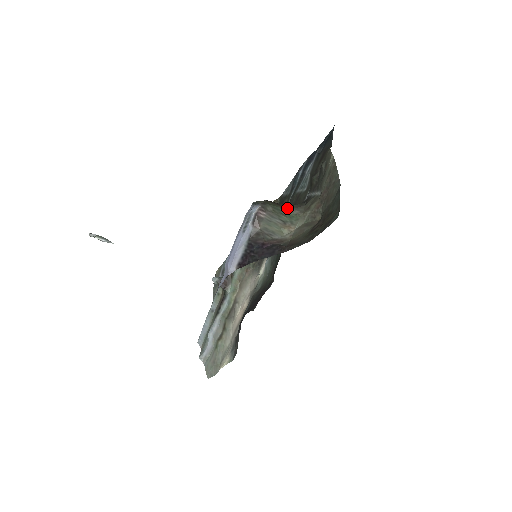
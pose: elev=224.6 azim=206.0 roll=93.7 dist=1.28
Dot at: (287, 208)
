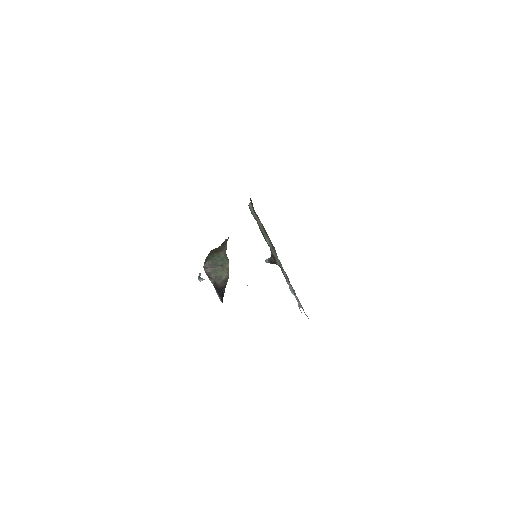
Dot at: (219, 253)
